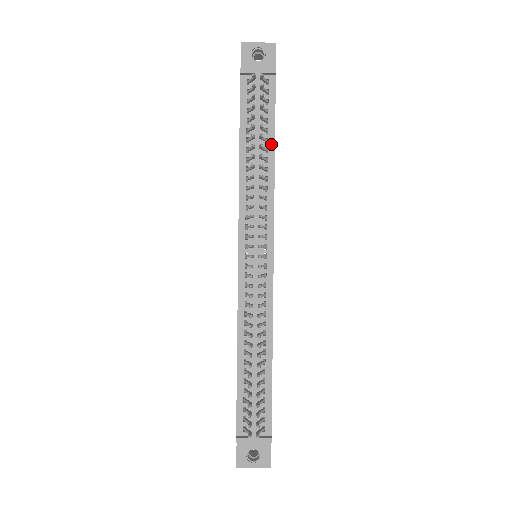
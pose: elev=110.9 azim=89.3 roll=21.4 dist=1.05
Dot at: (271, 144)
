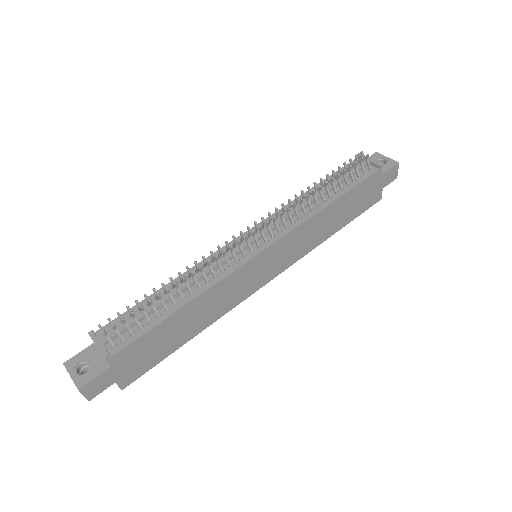
Dot at: (337, 196)
